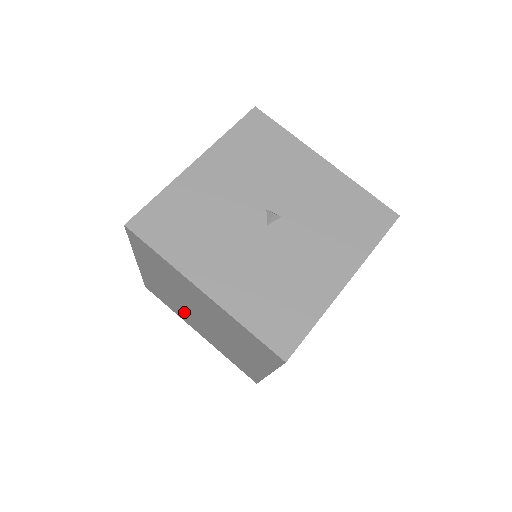
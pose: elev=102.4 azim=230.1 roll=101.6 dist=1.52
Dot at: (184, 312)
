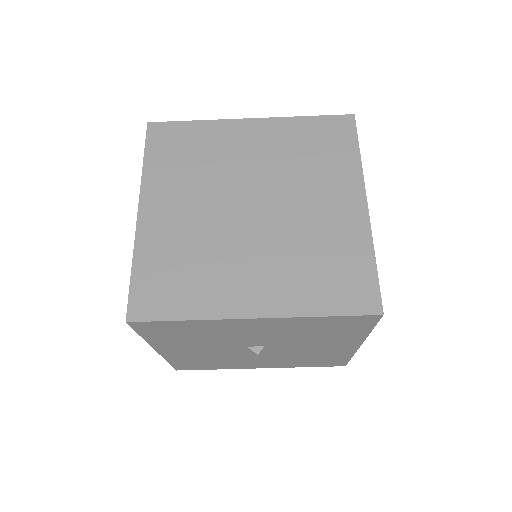
Dot at: occluded
